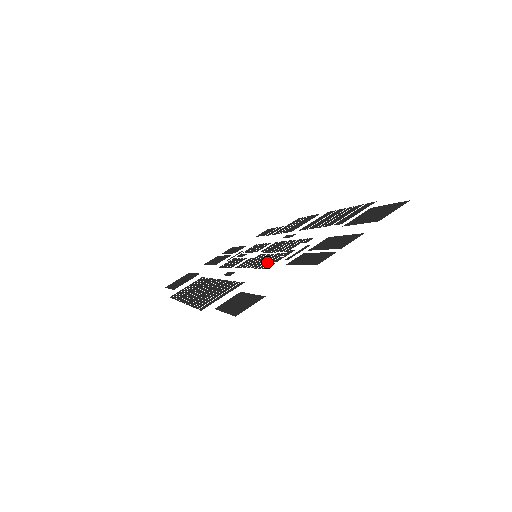
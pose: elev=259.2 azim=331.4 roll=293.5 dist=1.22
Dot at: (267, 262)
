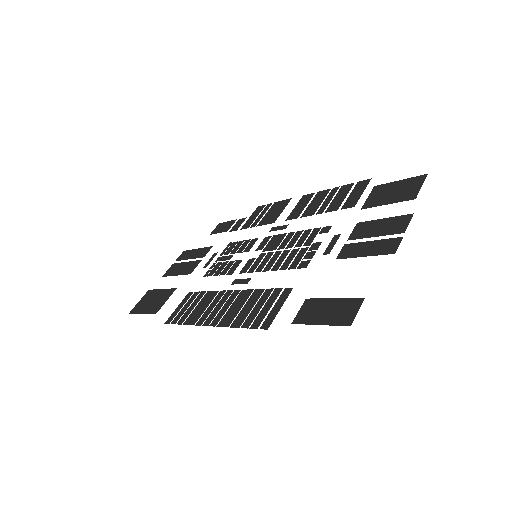
Dot at: (294, 261)
